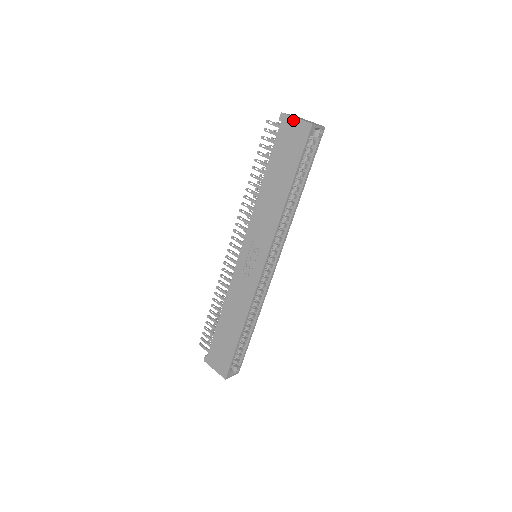
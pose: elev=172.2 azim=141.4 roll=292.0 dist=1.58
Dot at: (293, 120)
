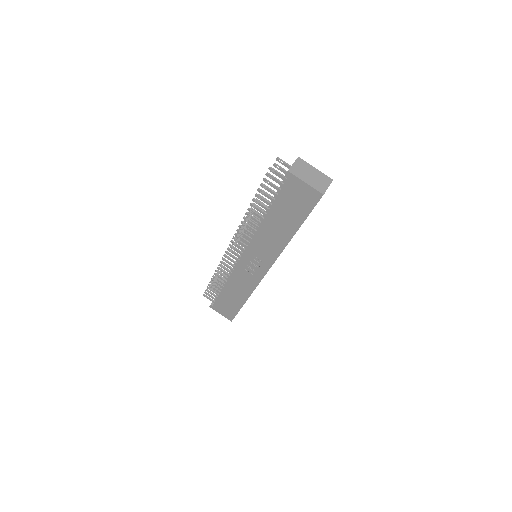
Dot at: (302, 183)
